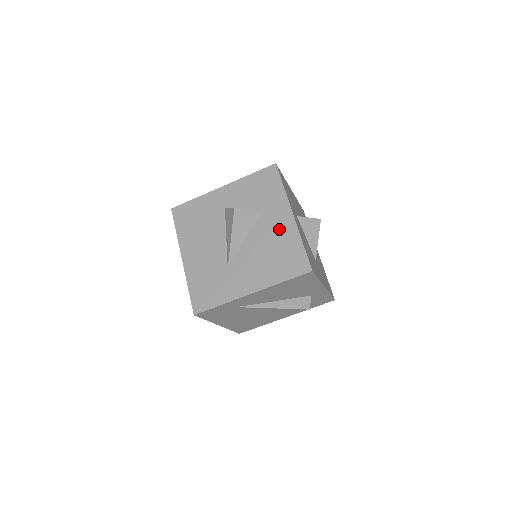
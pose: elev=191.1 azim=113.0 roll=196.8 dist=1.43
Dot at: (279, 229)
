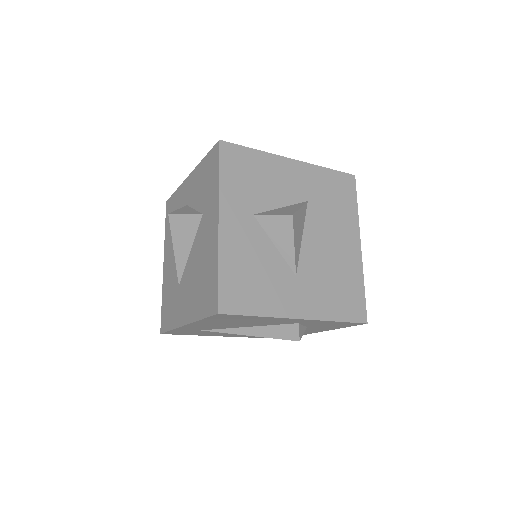
Dot at: (208, 242)
